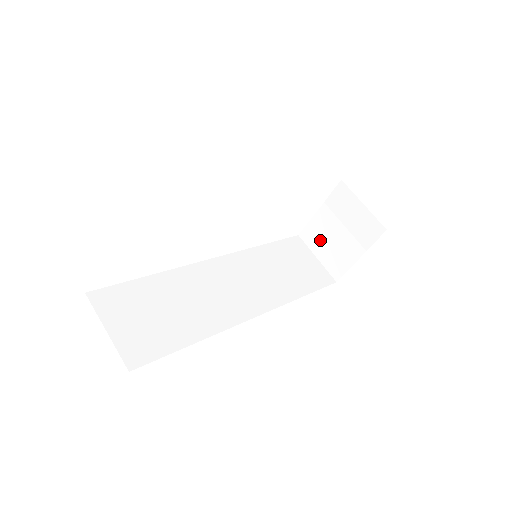
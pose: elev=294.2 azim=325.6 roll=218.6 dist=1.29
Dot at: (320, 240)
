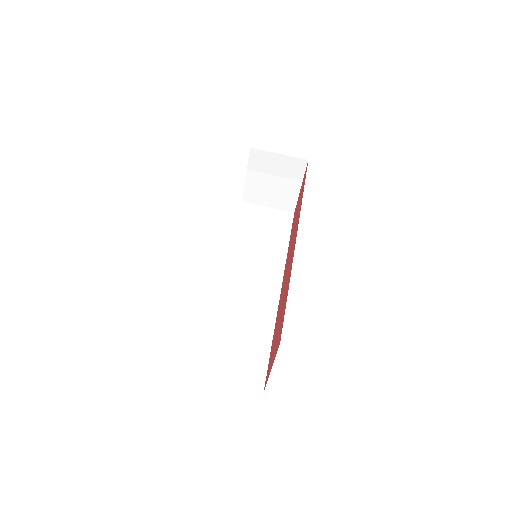
Dot at: (262, 195)
